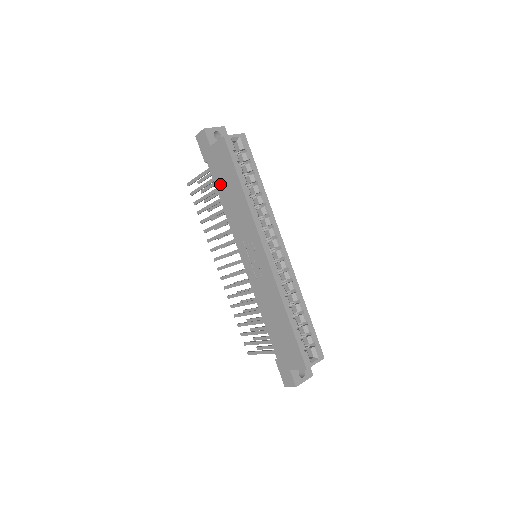
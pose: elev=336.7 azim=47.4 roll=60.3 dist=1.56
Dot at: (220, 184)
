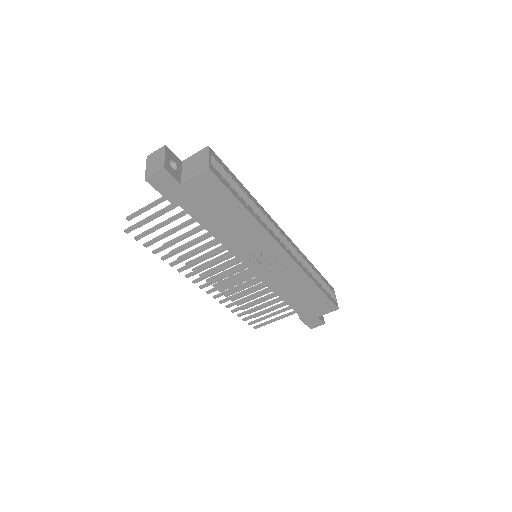
Dot at: (206, 217)
